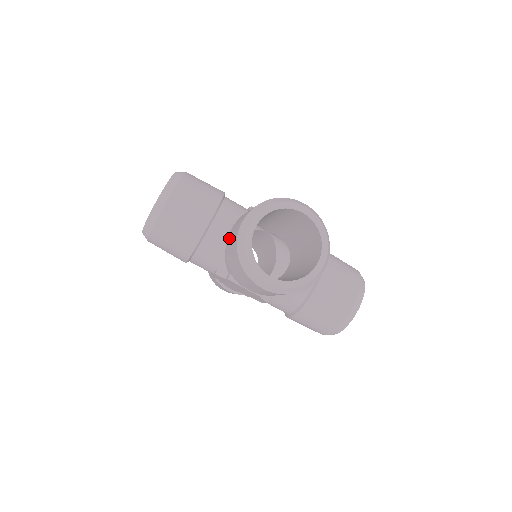
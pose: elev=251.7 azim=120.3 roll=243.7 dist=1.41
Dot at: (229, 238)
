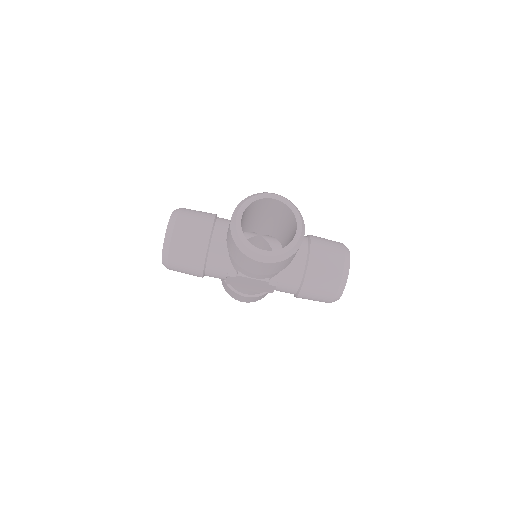
Dot at: (227, 239)
